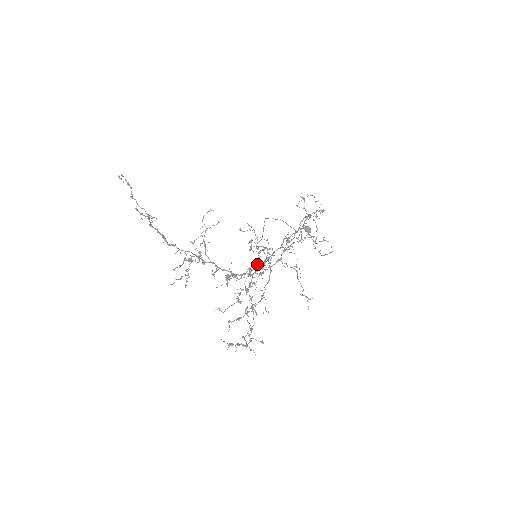
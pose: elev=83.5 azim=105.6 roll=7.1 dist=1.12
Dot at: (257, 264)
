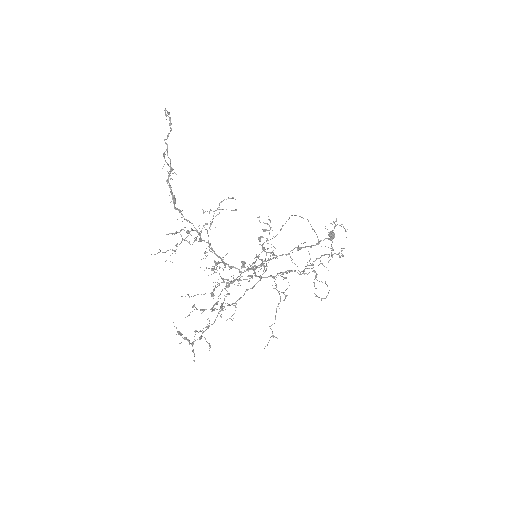
Dot at: (253, 263)
